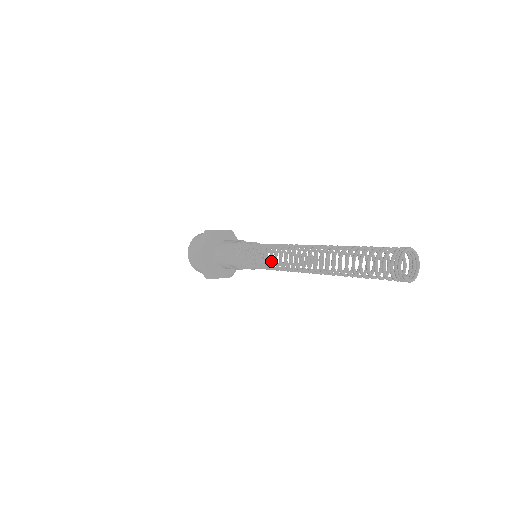
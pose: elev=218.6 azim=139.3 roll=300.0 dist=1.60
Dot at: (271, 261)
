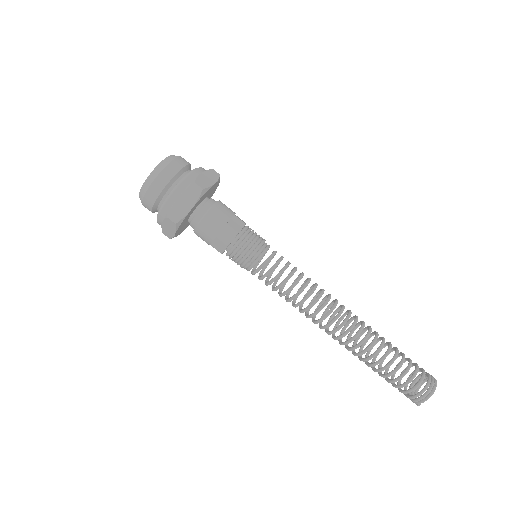
Dot at: occluded
